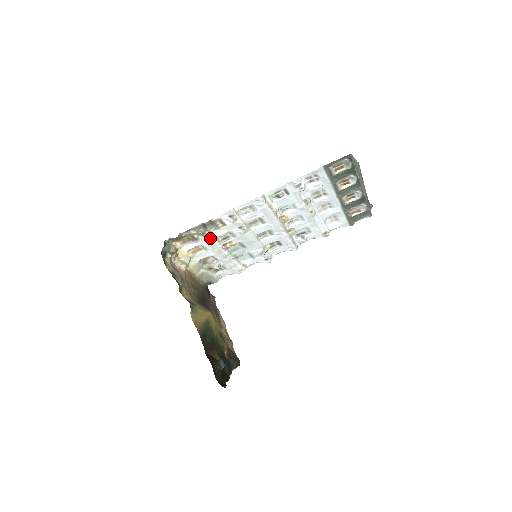
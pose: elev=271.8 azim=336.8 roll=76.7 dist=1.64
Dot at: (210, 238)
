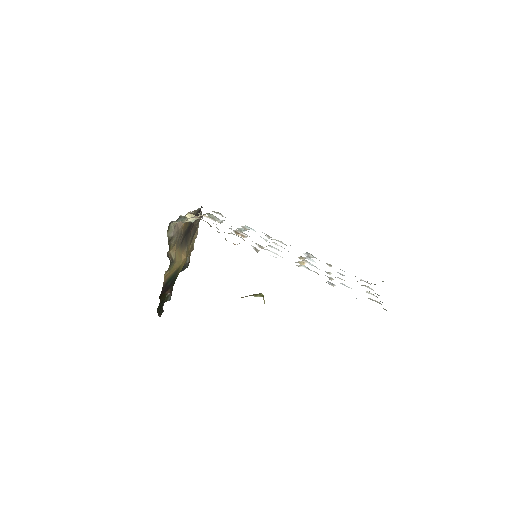
Dot at: occluded
